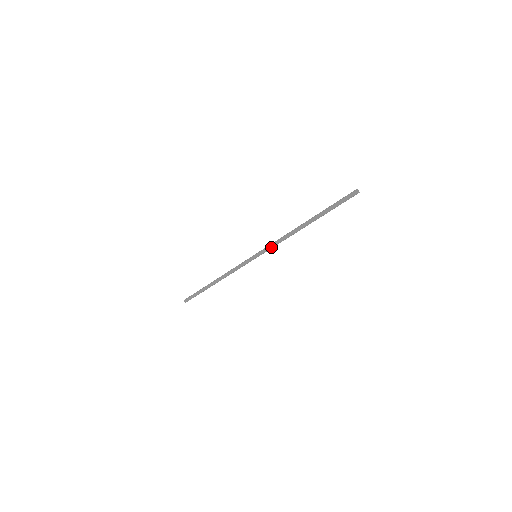
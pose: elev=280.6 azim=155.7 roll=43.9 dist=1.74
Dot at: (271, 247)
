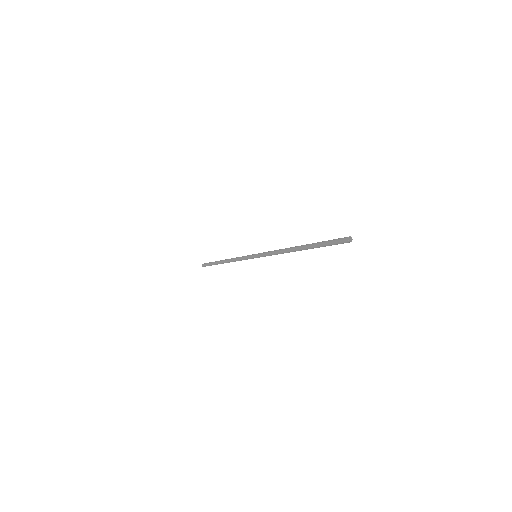
Dot at: occluded
